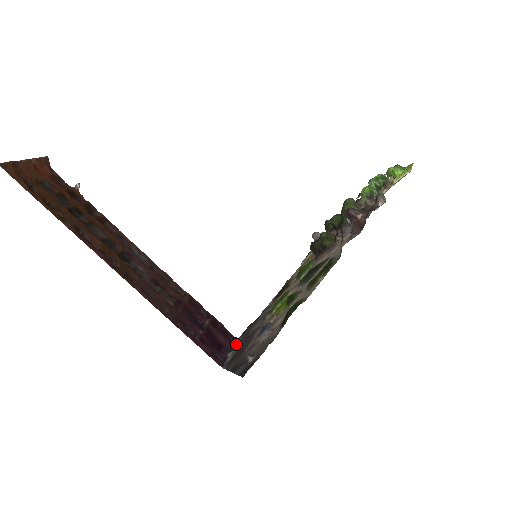
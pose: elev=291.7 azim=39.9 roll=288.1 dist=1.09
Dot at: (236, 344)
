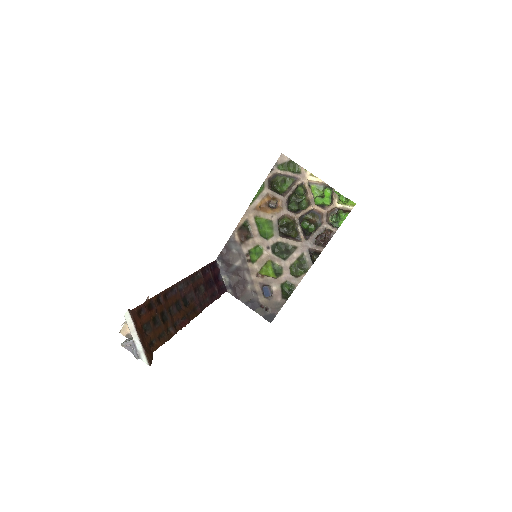
Dot at: (221, 268)
